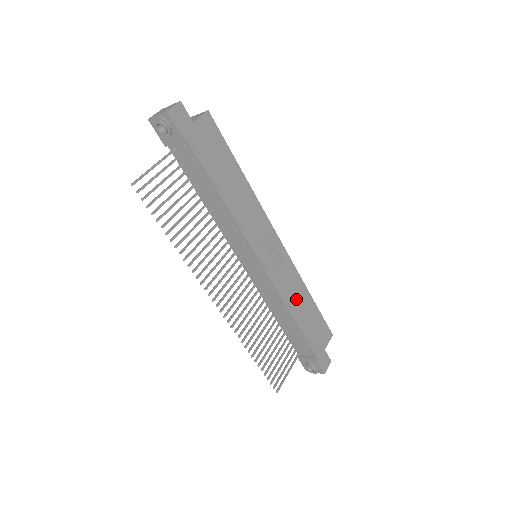
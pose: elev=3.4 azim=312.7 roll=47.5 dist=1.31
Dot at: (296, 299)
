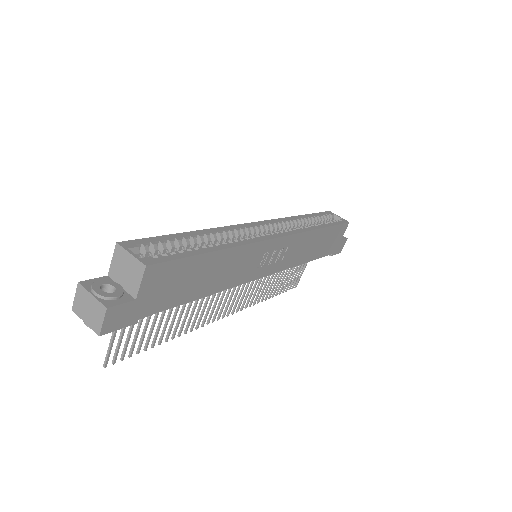
Dot at: (307, 249)
